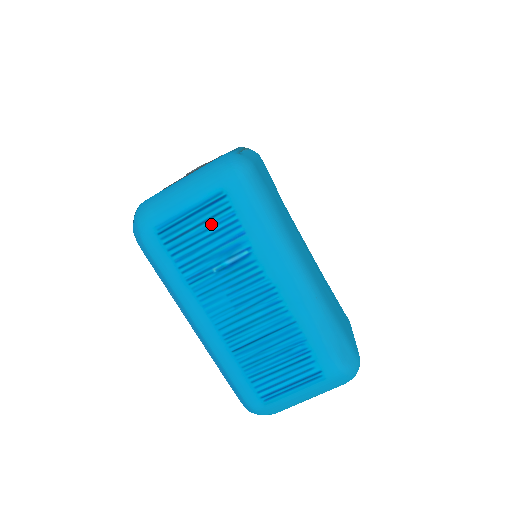
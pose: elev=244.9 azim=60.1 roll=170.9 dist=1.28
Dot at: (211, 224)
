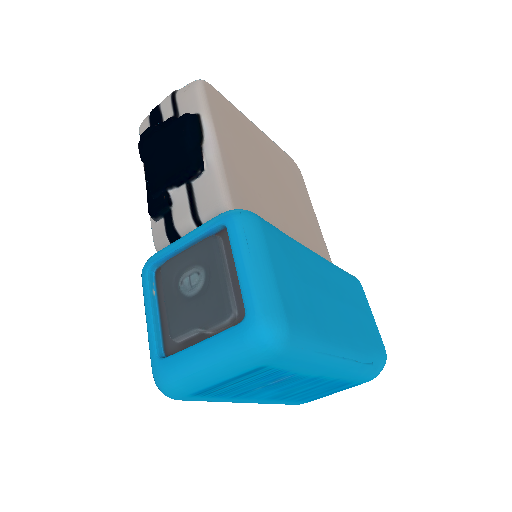
Dot at: (251, 378)
